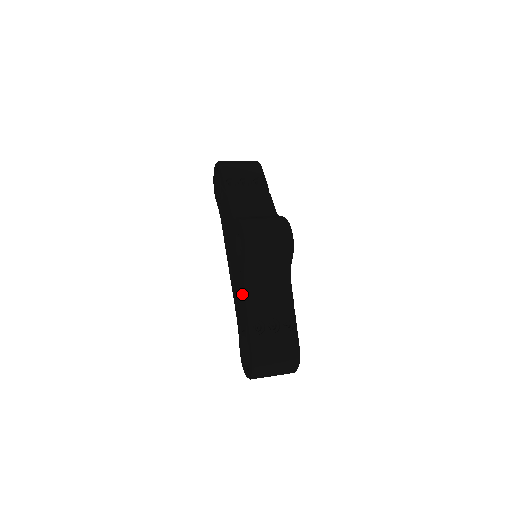
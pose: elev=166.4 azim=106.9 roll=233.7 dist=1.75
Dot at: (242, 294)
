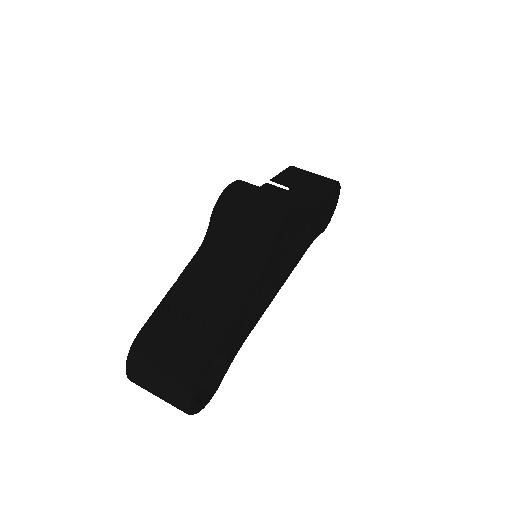
Dot at: occluded
